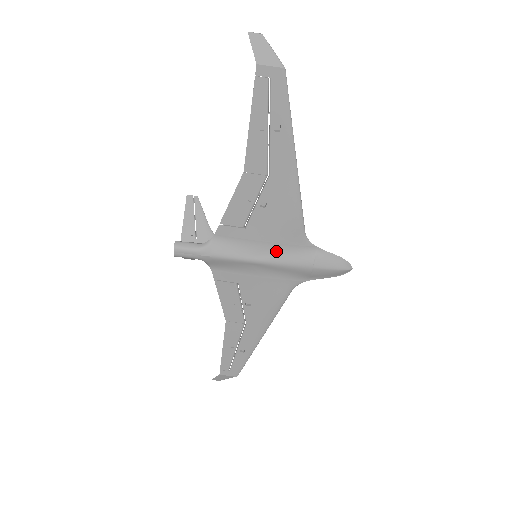
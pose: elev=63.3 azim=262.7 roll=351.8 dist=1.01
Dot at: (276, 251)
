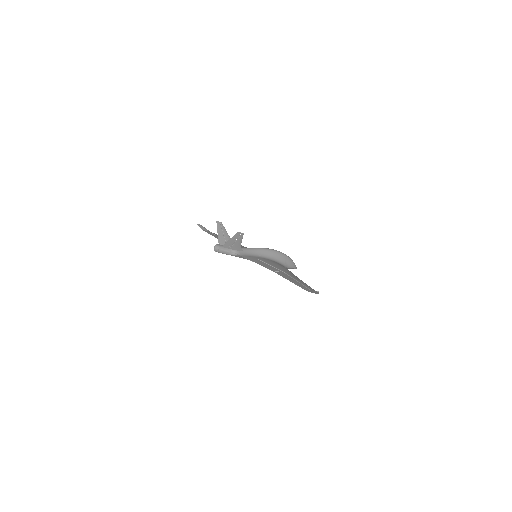
Dot at: occluded
